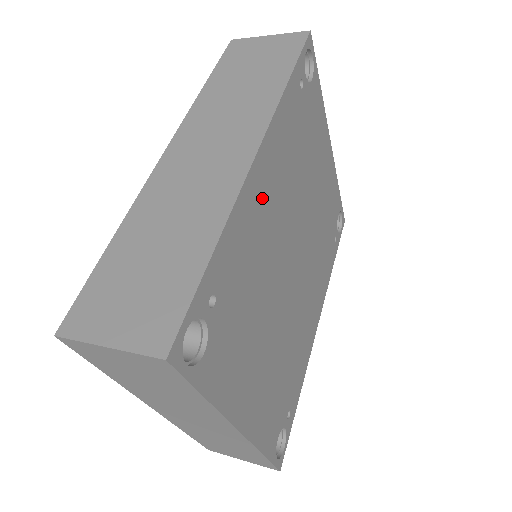
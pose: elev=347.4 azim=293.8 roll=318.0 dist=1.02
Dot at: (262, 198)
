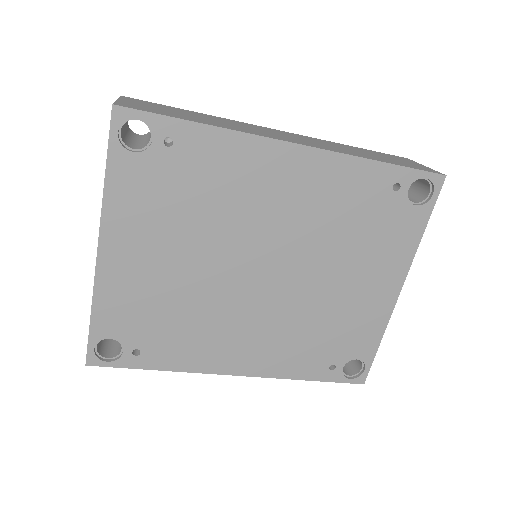
Dot at: (272, 174)
